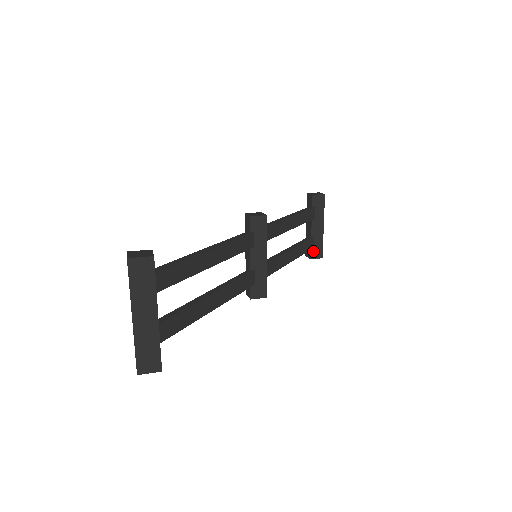
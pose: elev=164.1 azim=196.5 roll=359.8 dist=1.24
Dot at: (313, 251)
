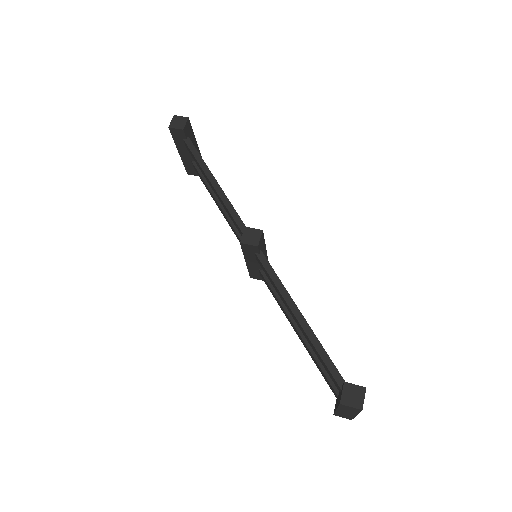
Dot at: occluded
